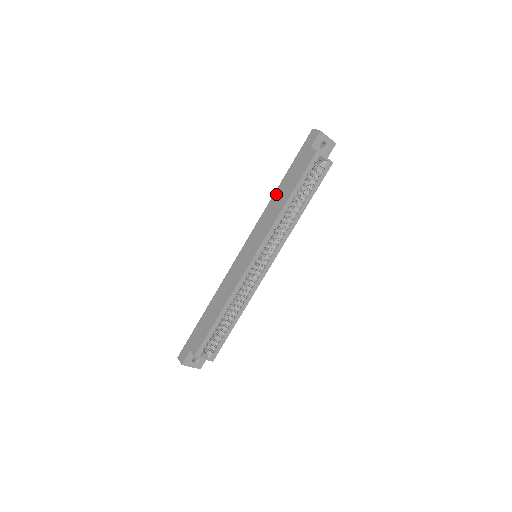
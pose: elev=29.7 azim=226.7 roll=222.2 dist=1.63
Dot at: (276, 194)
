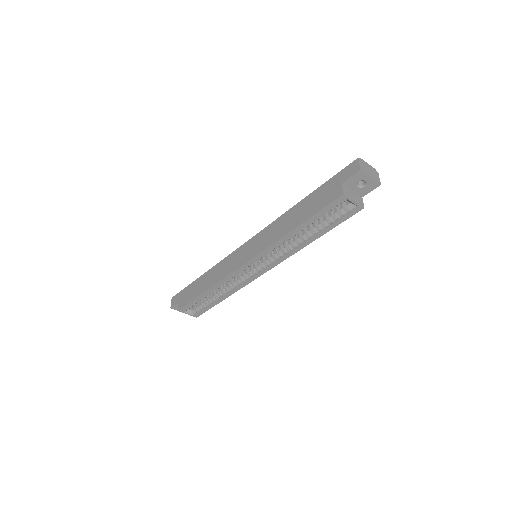
Dot at: (292, 210)
